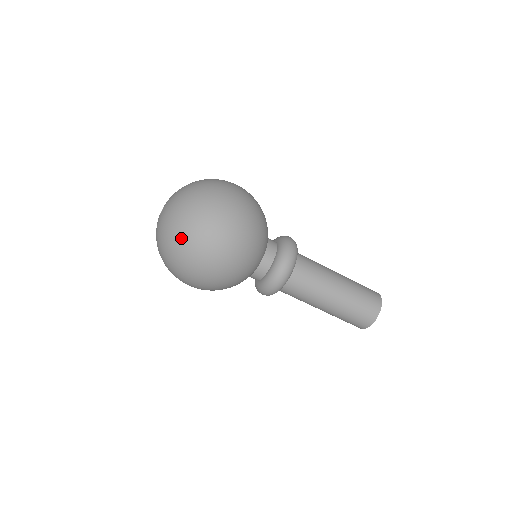
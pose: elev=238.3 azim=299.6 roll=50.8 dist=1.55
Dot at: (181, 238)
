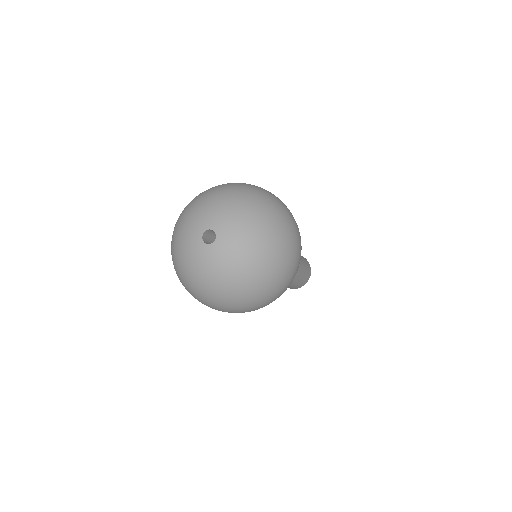
Dot at: (272, 264)
